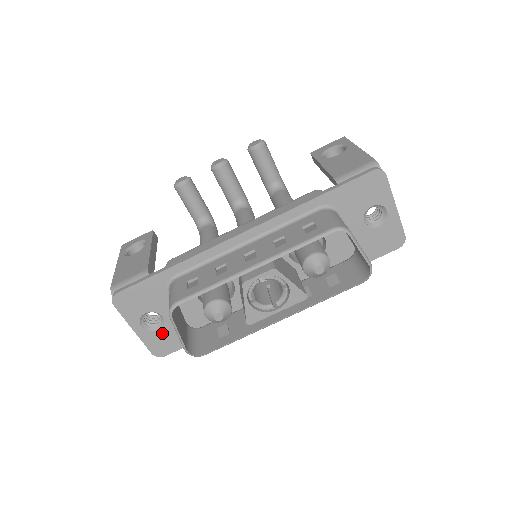
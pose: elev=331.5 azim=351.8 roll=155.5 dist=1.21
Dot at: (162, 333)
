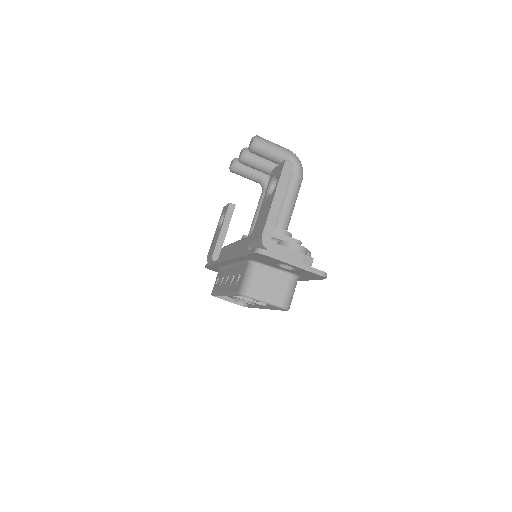
Dot at: occluded
